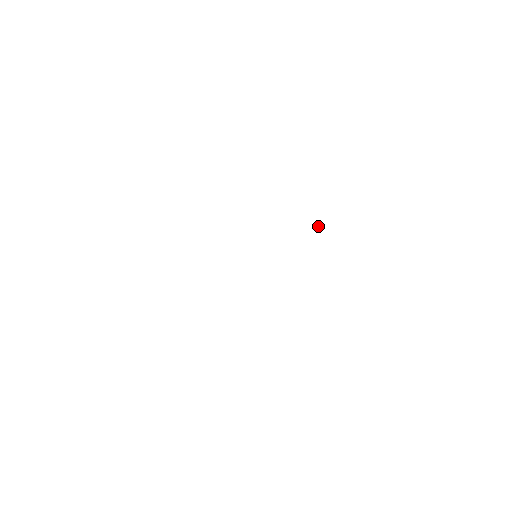
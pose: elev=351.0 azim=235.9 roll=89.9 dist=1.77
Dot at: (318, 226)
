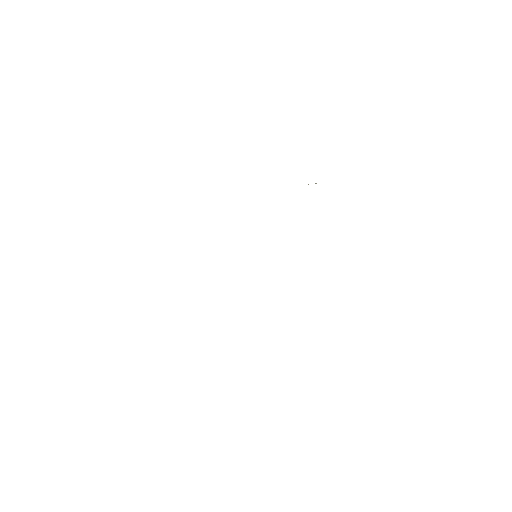
Dot at: occluded
